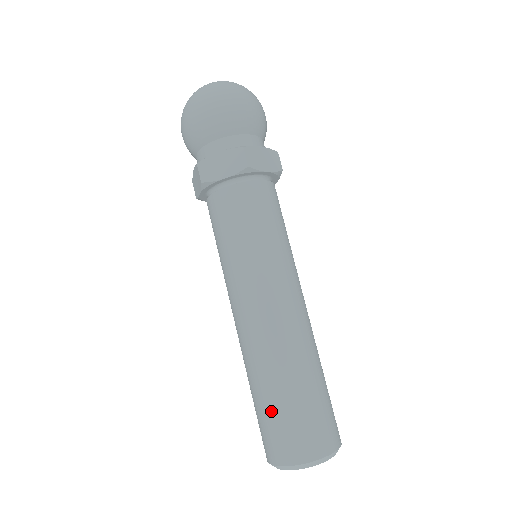
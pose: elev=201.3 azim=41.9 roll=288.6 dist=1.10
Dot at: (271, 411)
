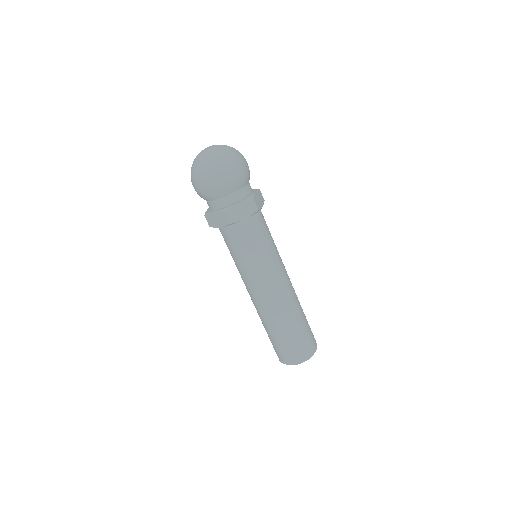
Dot at: (289, 340)
